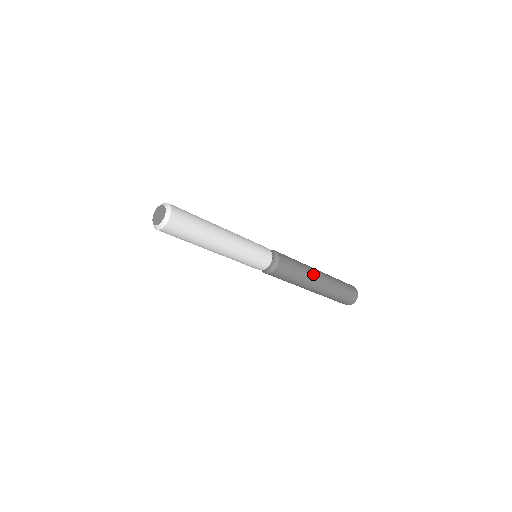
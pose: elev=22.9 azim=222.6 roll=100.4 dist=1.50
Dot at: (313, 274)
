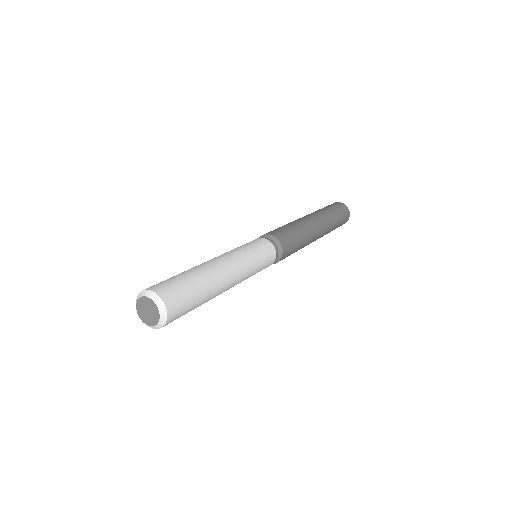
Dot at: occluded
